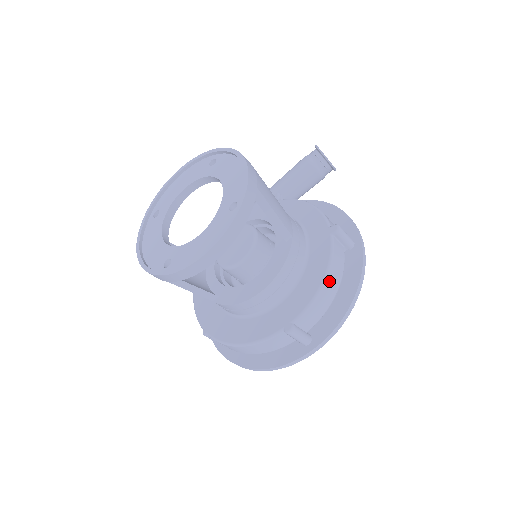
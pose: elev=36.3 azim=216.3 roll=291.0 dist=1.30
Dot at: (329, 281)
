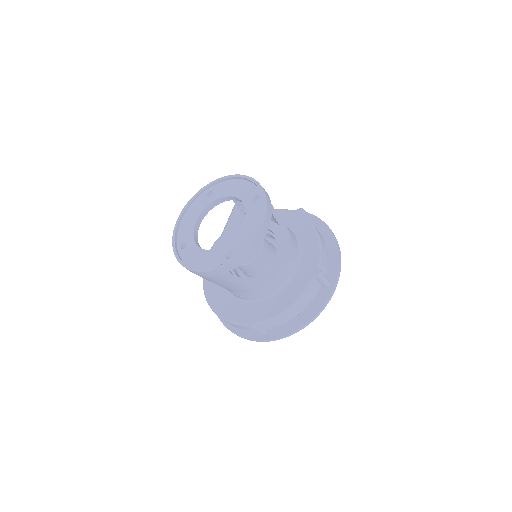
Dot at: (320, 237)
